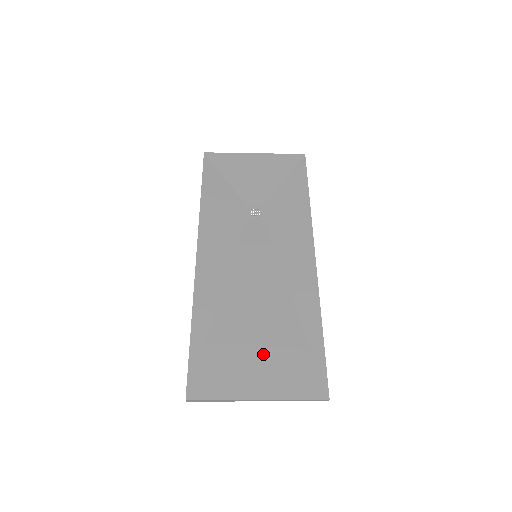
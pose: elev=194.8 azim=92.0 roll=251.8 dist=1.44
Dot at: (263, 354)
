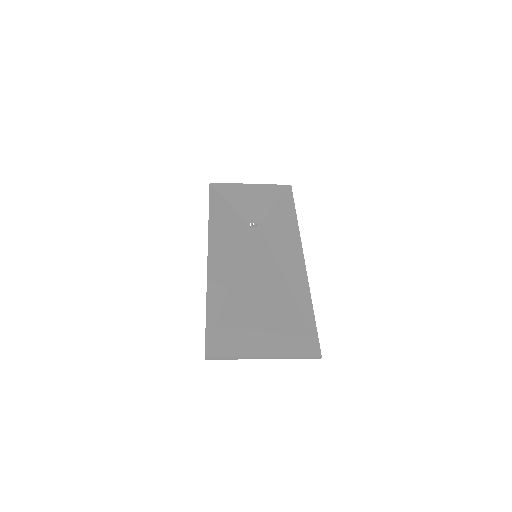
Dot at: (266, 325)
